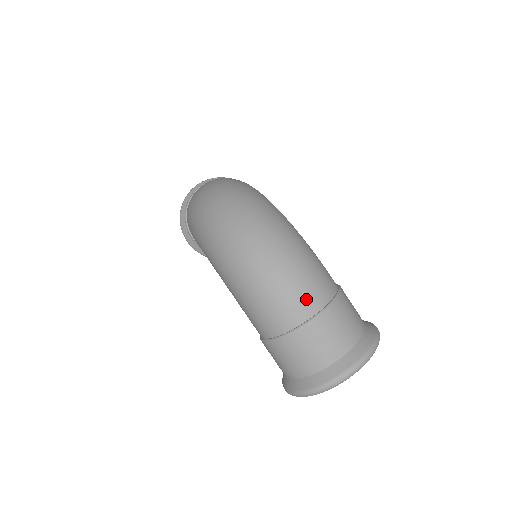
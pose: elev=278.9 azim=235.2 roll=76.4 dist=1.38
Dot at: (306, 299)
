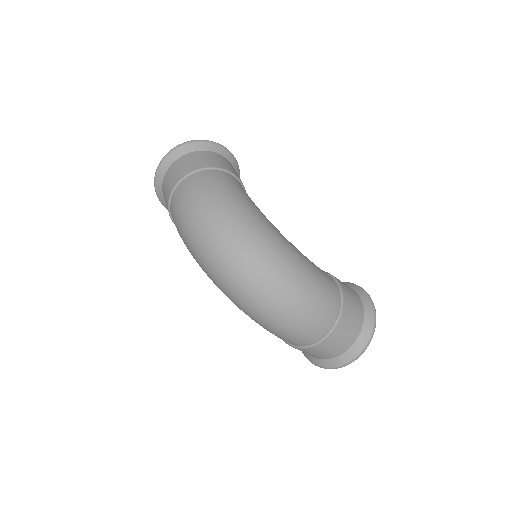
Dot at: (319, 327)
